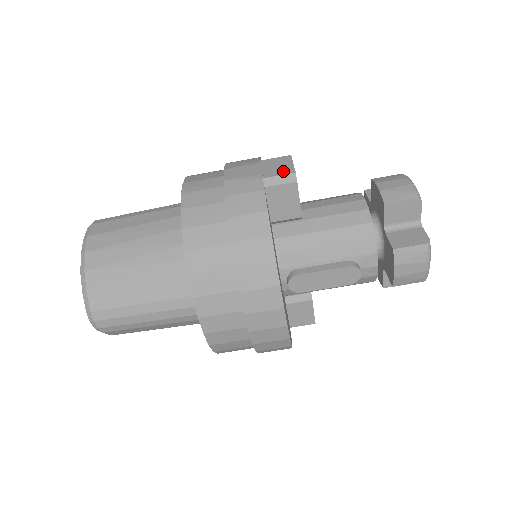
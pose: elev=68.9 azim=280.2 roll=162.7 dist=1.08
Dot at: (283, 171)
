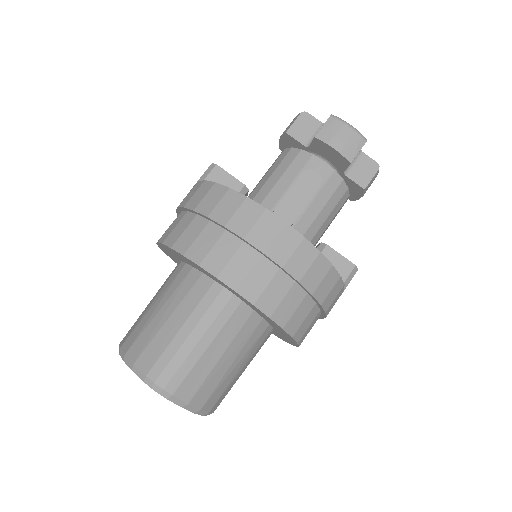
Dot at: (206, 172)
